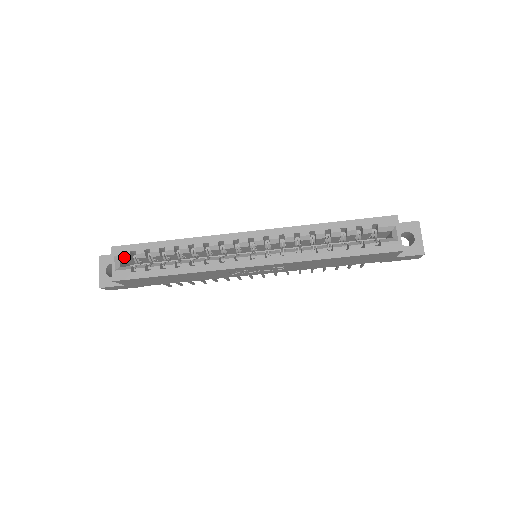
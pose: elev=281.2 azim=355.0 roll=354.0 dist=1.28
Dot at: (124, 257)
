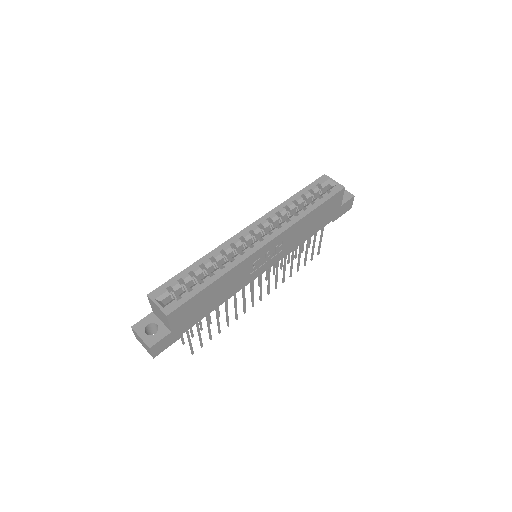
Dot at: (163, 296)
